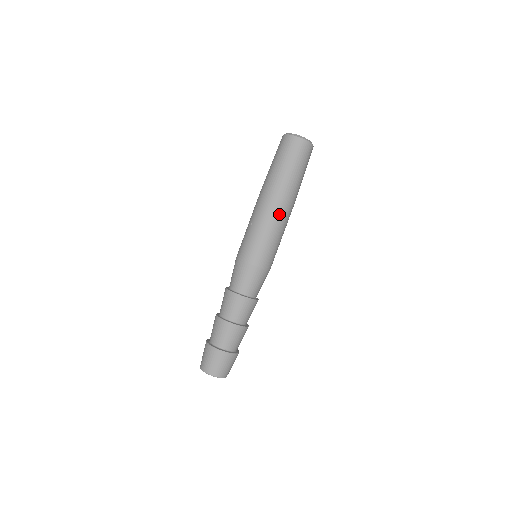
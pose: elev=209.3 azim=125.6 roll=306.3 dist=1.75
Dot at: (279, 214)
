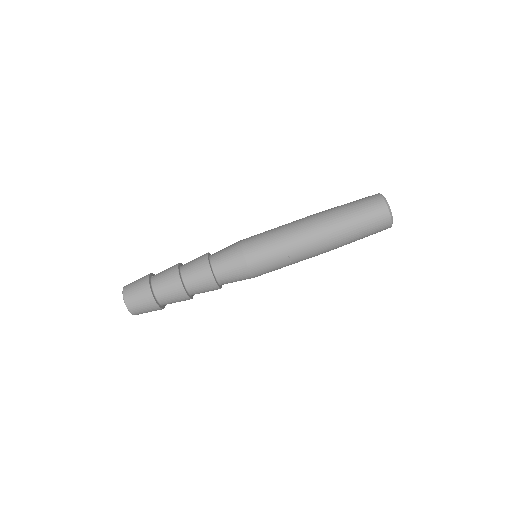
Dot at: occluded
